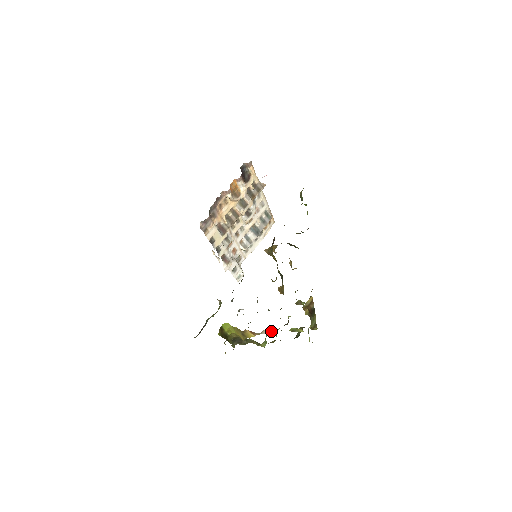
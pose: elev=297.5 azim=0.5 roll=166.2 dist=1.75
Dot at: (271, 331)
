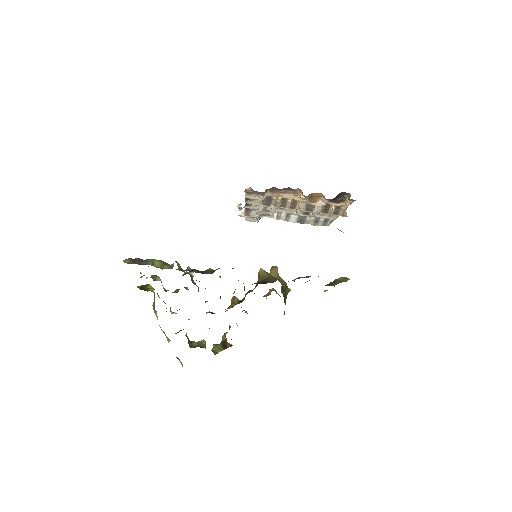
Dot at: occluded
